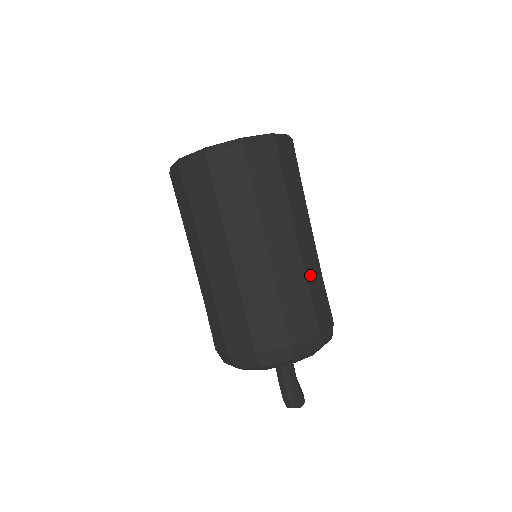
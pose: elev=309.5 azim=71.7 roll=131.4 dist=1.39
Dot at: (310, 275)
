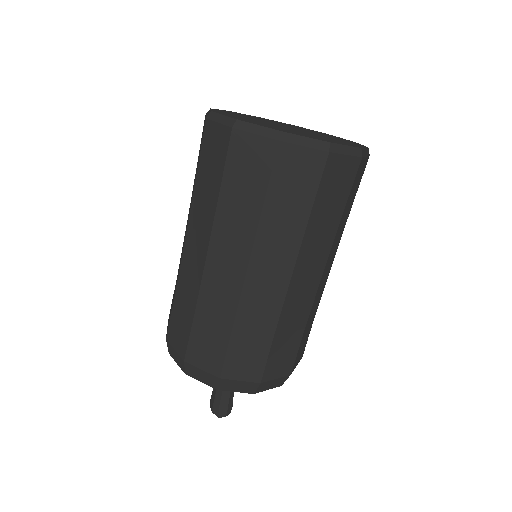
Dot at: (286, 321)
